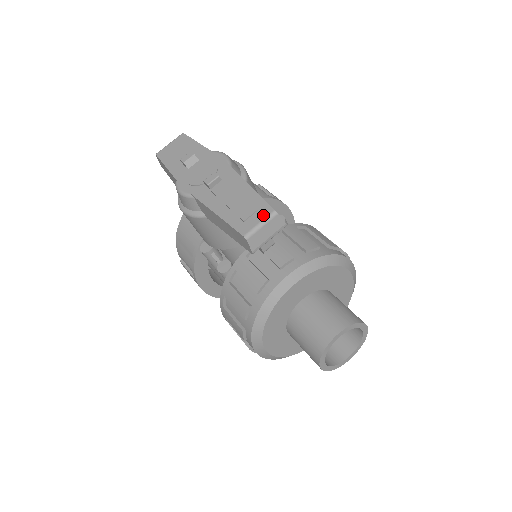
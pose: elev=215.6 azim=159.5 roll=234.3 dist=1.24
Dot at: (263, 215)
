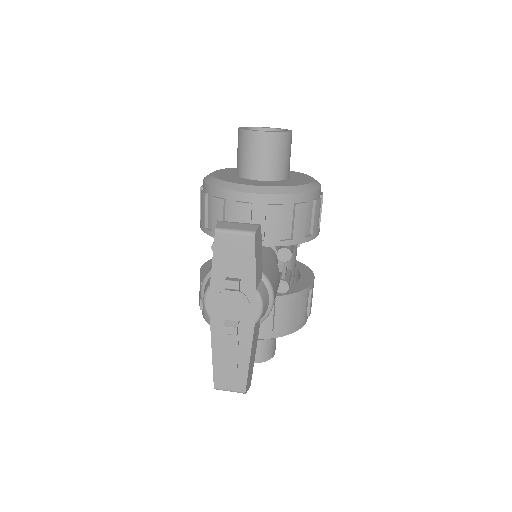
Dot at: (236, 389)
